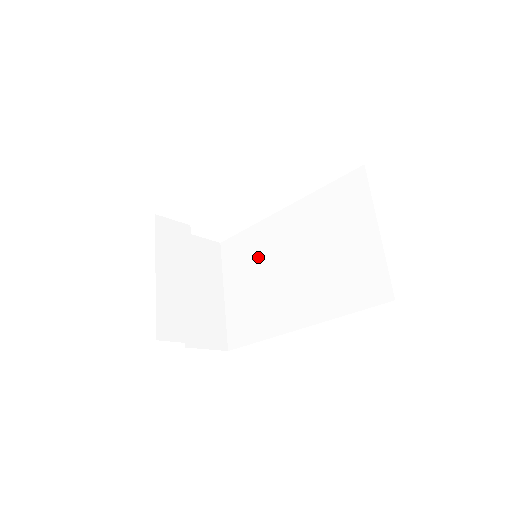
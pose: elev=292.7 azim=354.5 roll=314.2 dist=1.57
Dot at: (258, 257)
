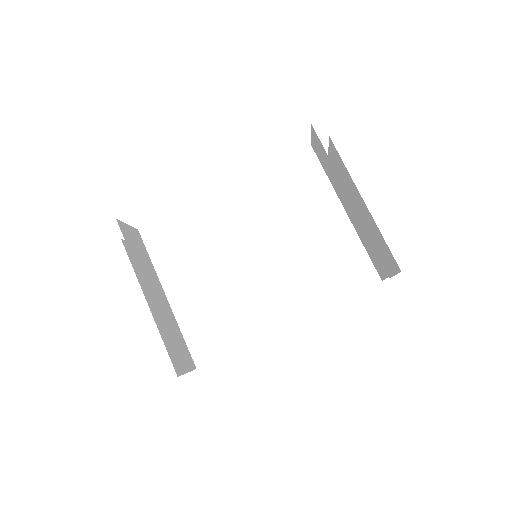
Dot at: (213, 259)
